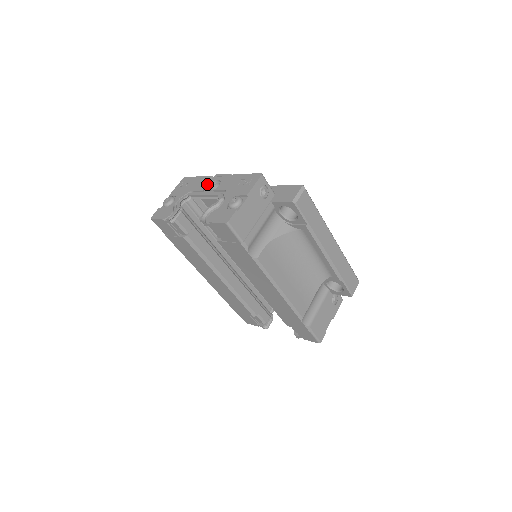
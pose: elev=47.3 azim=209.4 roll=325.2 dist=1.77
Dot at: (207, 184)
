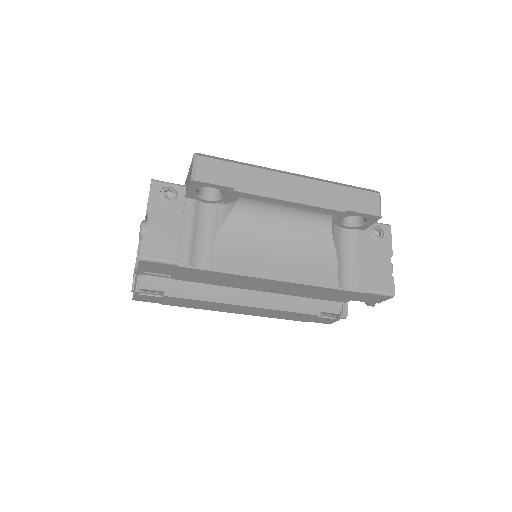
Dot at: occluded
